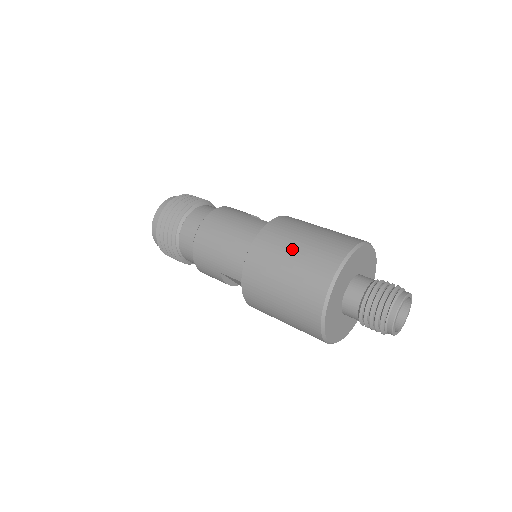
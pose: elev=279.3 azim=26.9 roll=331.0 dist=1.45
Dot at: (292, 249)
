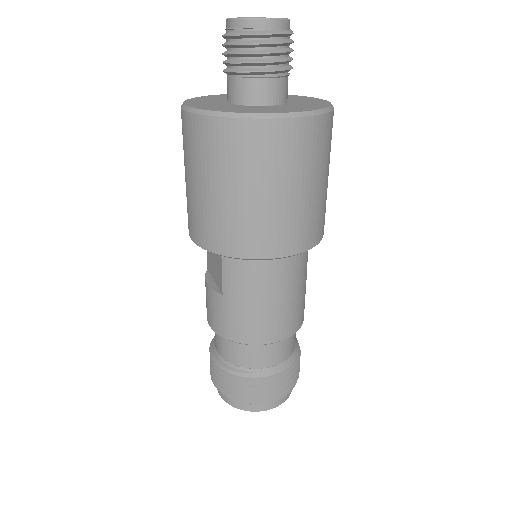
Dot at: occluded
